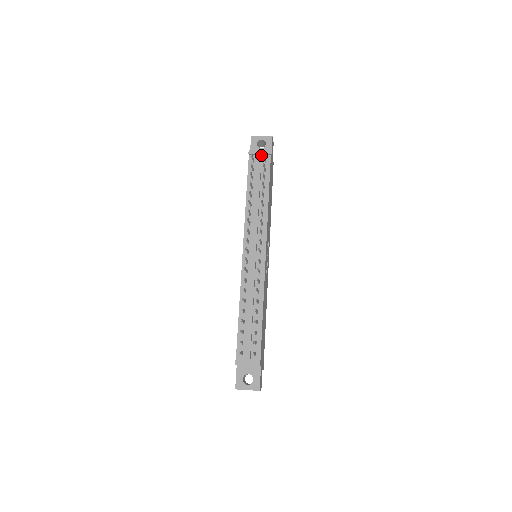
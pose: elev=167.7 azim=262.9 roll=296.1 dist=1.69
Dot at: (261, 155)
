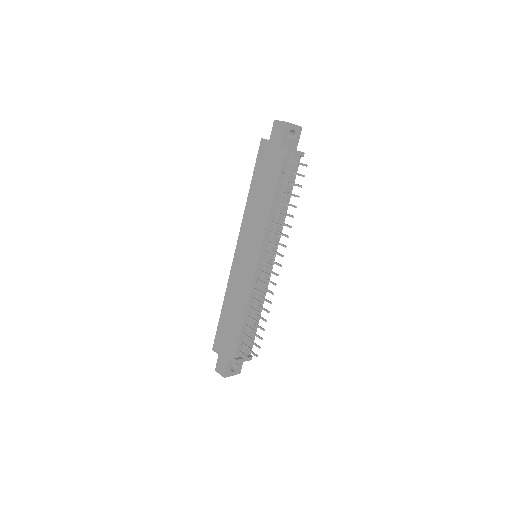
Dot at: occluded
